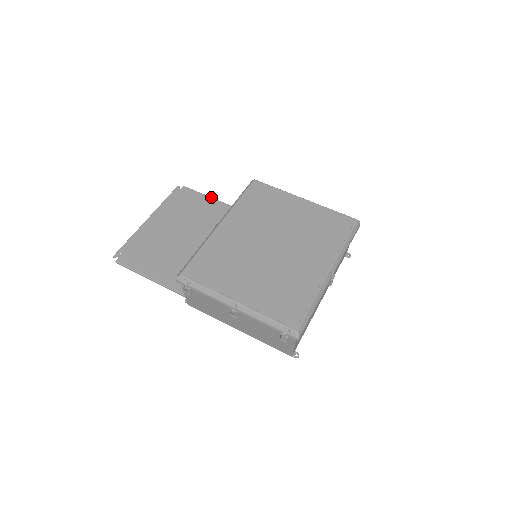
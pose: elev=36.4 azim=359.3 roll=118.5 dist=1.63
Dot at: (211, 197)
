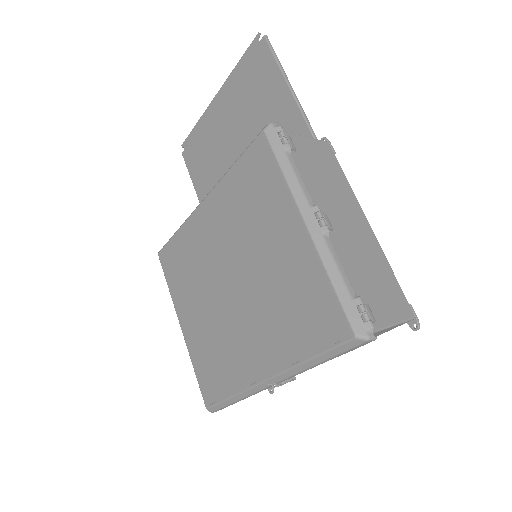
Dot at: (285, 78)
